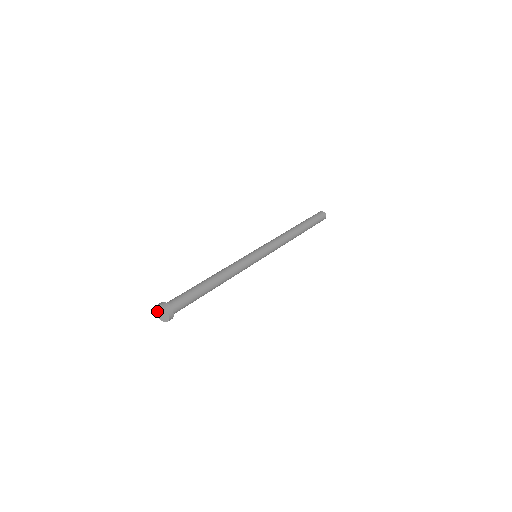
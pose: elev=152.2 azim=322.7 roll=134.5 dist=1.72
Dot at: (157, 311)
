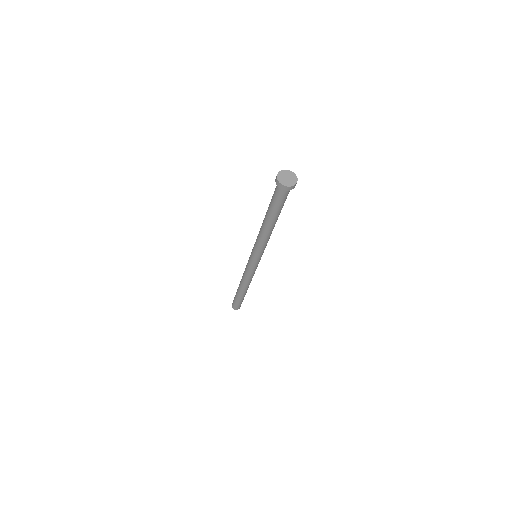
Dot at: (280, 178)
